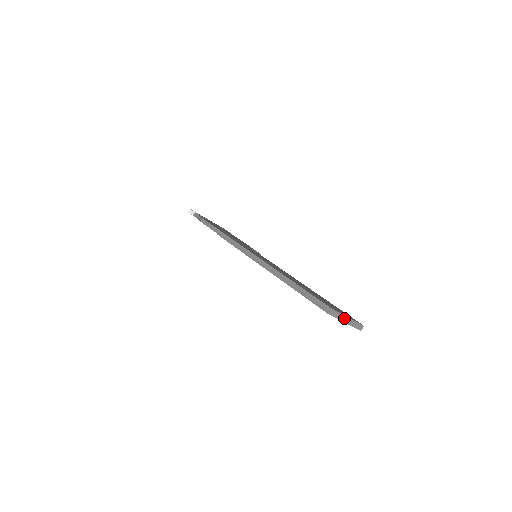
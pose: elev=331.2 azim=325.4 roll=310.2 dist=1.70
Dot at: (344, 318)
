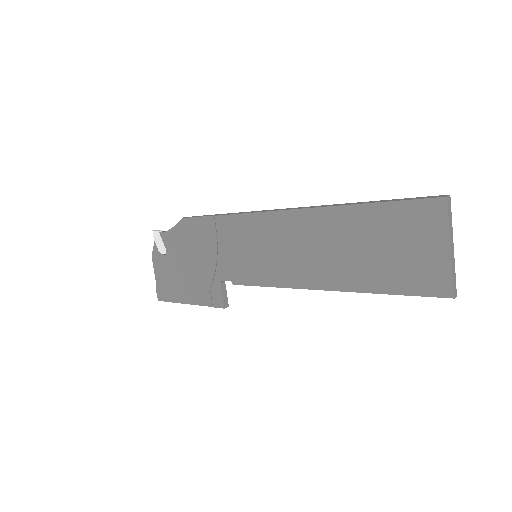
Dot at: (451, 238)
